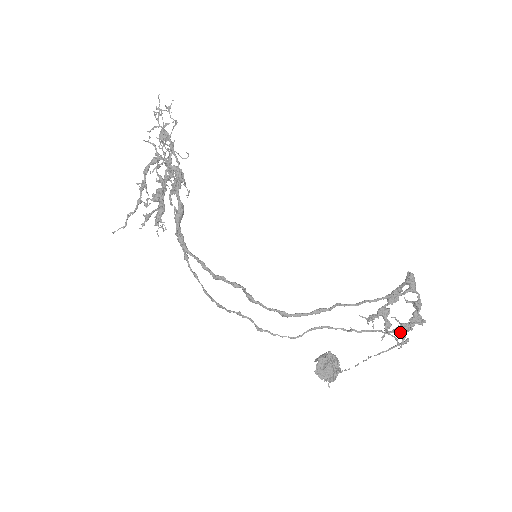
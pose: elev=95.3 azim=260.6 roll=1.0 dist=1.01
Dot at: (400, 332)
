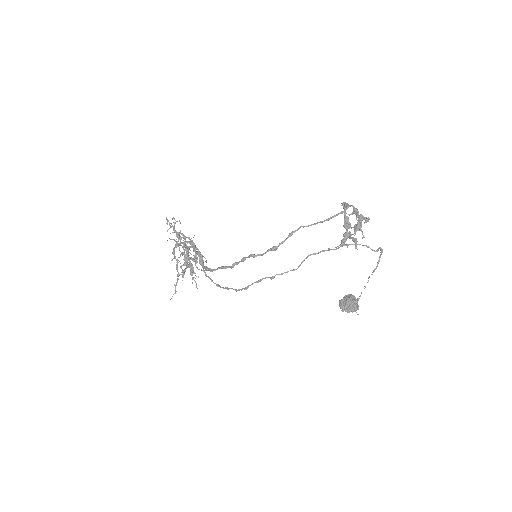
Dot at: (356, 229)
